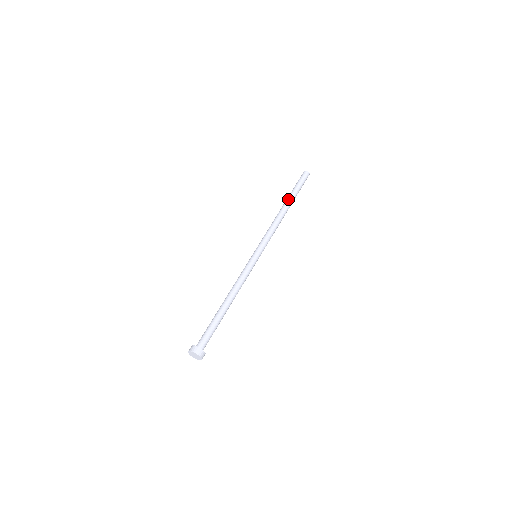
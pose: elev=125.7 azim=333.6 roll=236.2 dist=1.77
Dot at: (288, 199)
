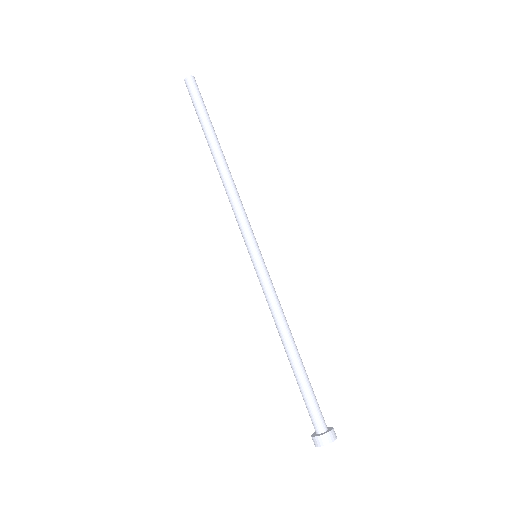
Dot at: (213, 140)
